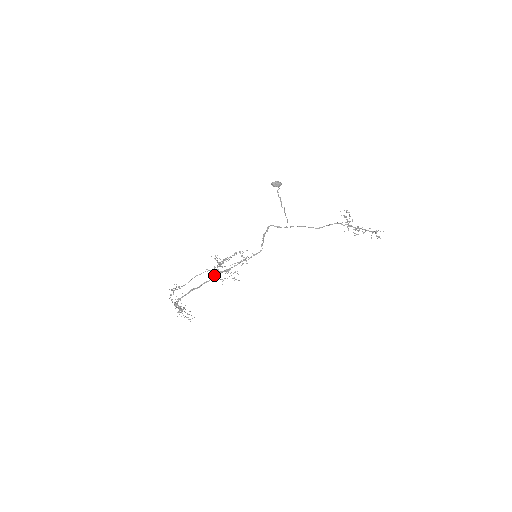
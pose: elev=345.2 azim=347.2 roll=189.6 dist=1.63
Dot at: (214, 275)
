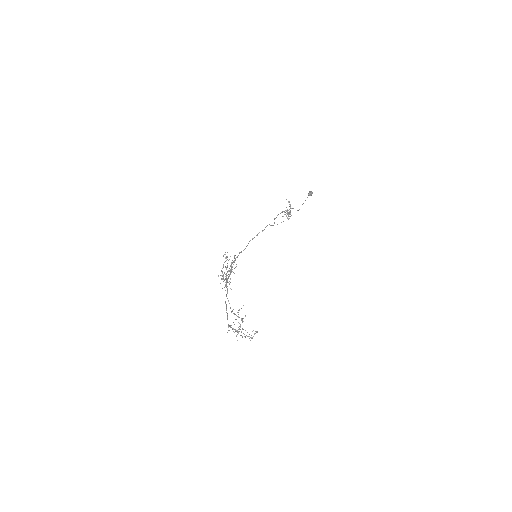
Dot at: occluded
